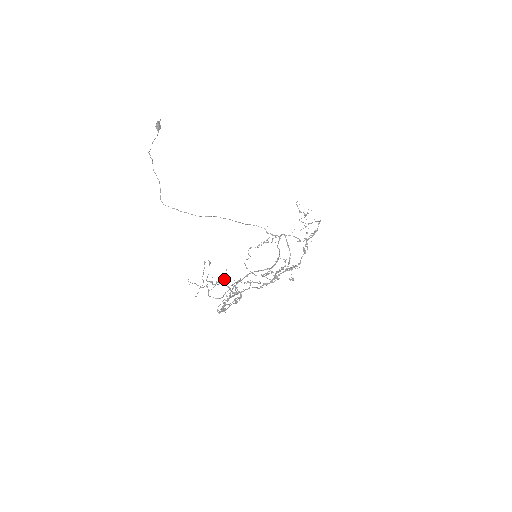
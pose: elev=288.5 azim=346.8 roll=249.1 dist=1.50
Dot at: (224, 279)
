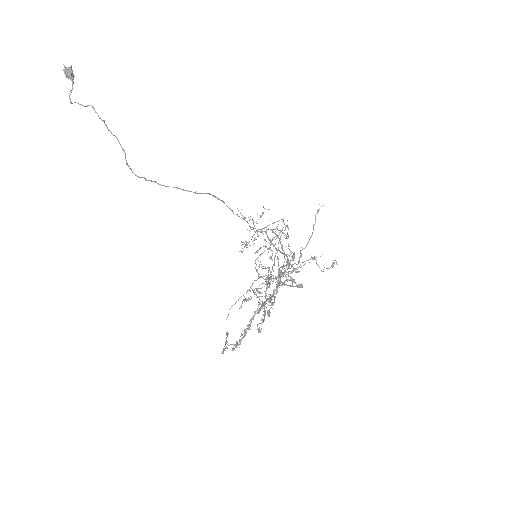
Dot at: (289, 262)
